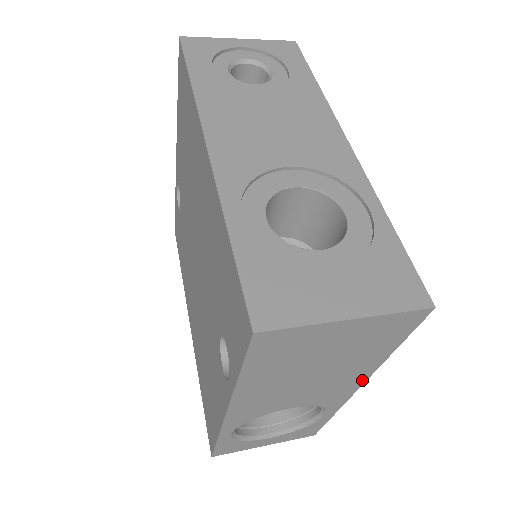
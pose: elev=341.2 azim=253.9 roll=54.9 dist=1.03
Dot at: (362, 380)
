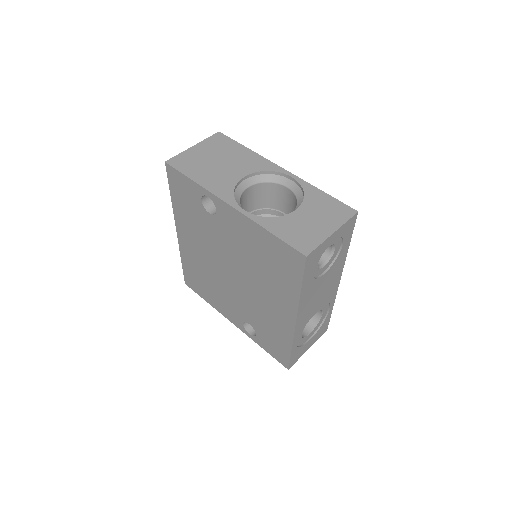
Dot at: occluded
